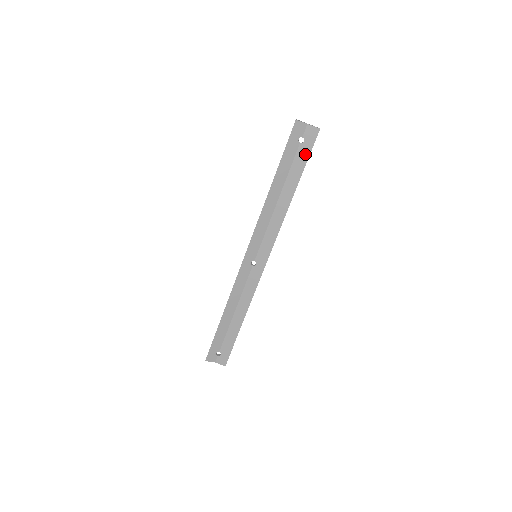
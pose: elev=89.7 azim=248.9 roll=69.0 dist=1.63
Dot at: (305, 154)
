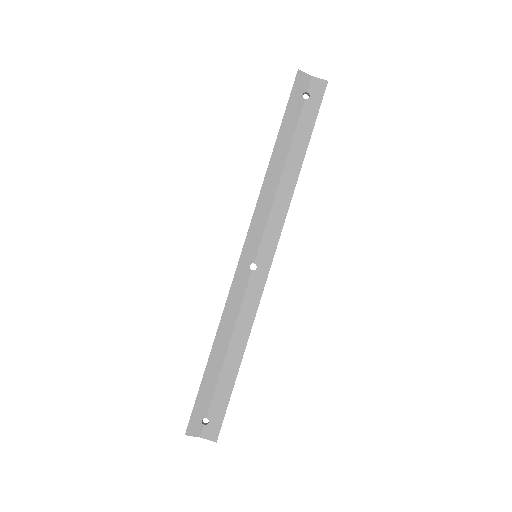
Dot at: (312, 113)
